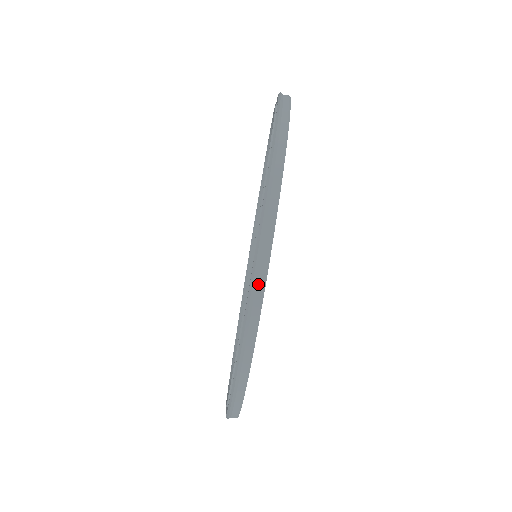
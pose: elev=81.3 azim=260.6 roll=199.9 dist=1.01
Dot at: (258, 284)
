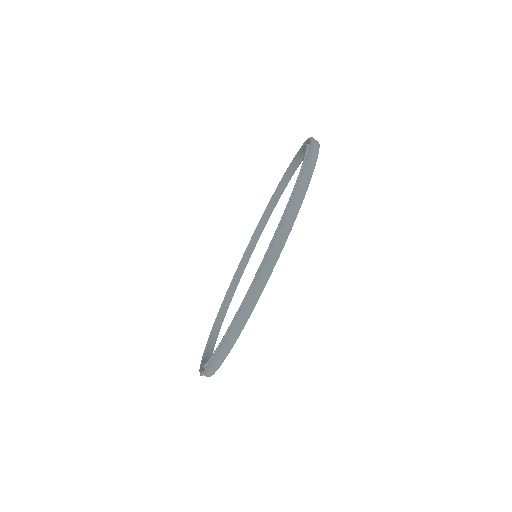
Dot at: (262, 280)
